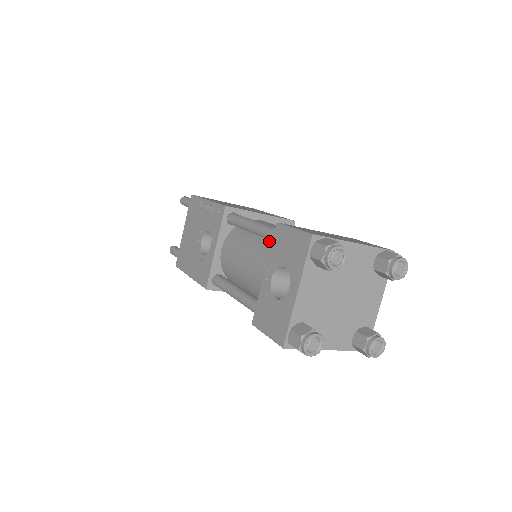
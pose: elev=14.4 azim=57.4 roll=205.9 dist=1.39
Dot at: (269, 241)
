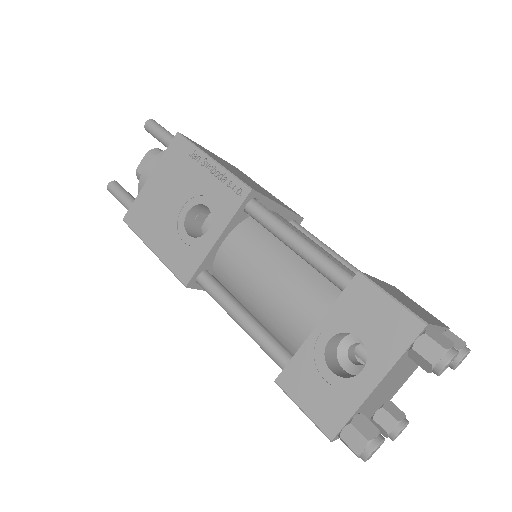
Dot at: (315, 271)
